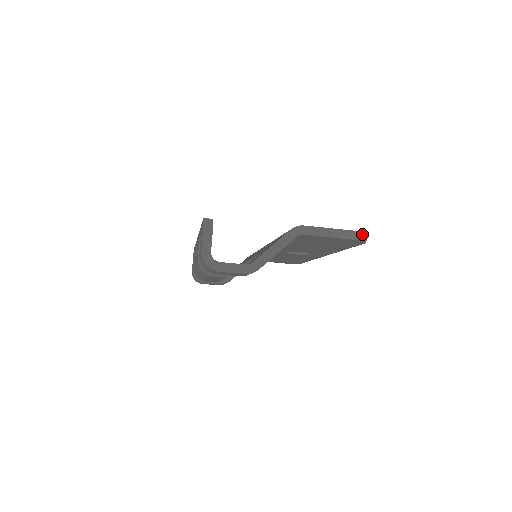
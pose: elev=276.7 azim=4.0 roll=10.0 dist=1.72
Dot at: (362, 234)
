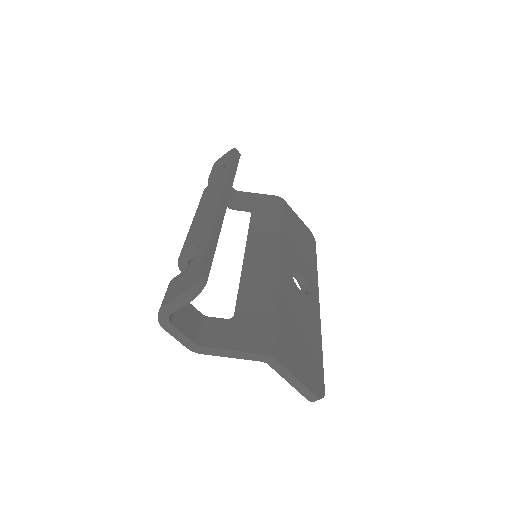
Dot at: (317, 399)
